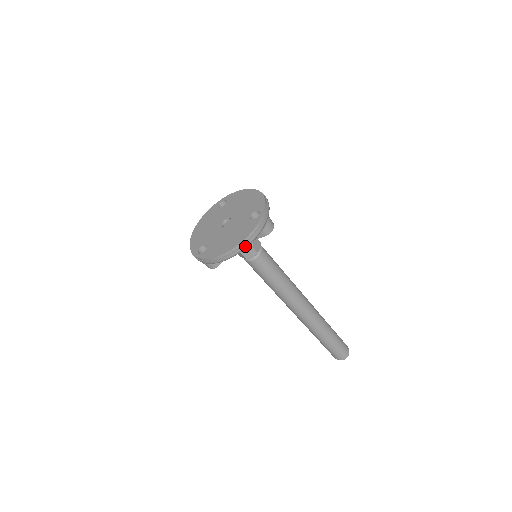
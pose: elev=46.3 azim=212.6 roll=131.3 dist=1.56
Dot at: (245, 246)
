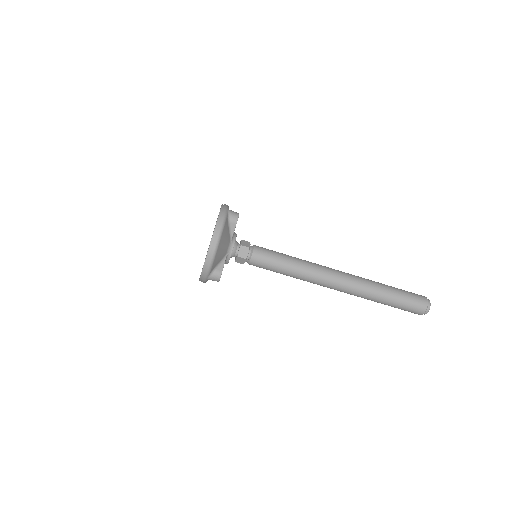
Dot at: (219, 233)
